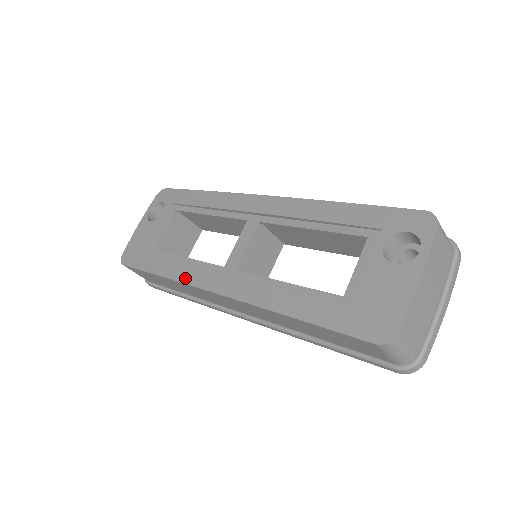
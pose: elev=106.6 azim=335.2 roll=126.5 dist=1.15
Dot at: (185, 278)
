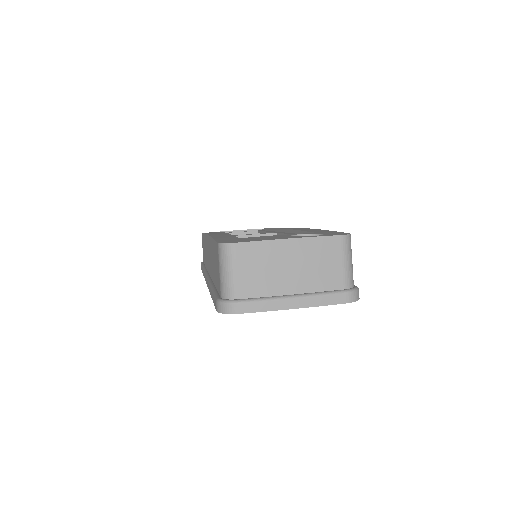
Dot at: occluded
